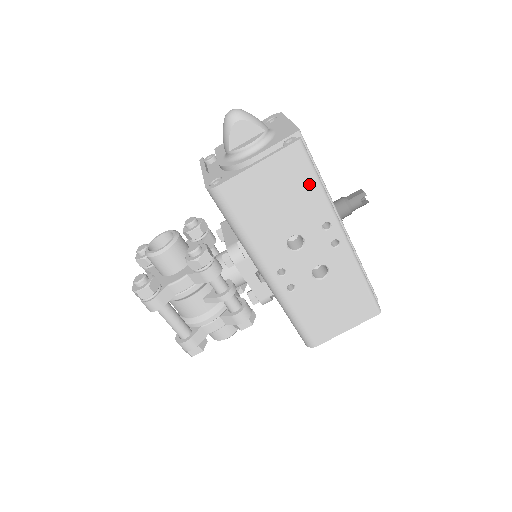
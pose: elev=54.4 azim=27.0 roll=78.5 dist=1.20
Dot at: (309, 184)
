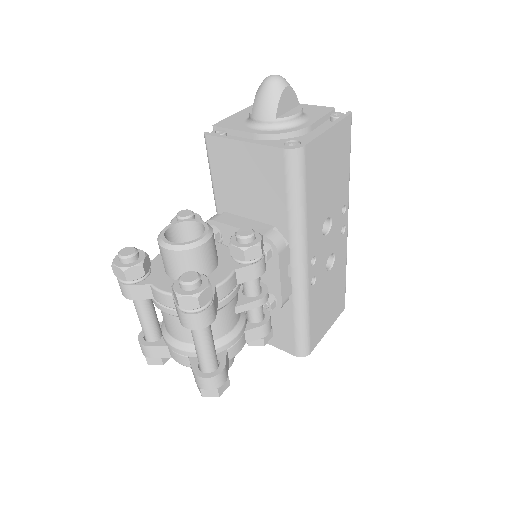
Dot at: (346, 162)
